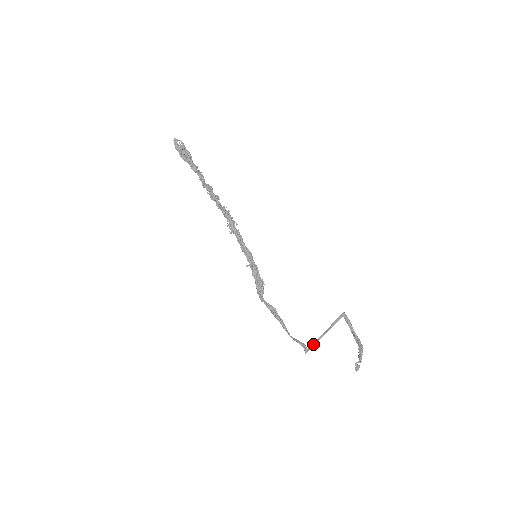
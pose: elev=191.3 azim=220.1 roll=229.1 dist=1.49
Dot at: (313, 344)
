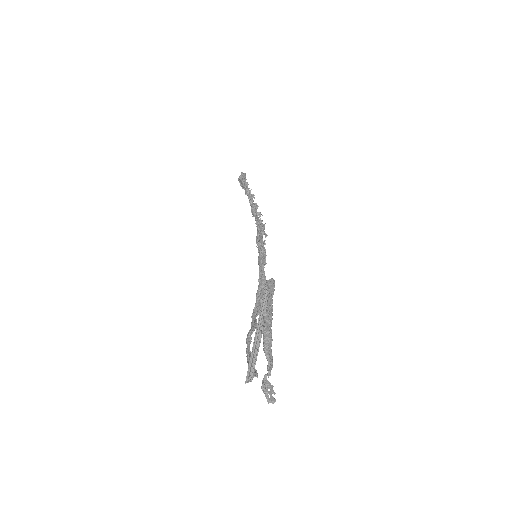
Dot at: (255, 363)
